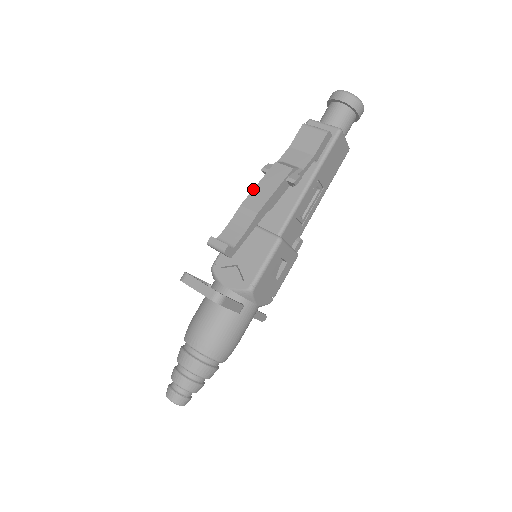
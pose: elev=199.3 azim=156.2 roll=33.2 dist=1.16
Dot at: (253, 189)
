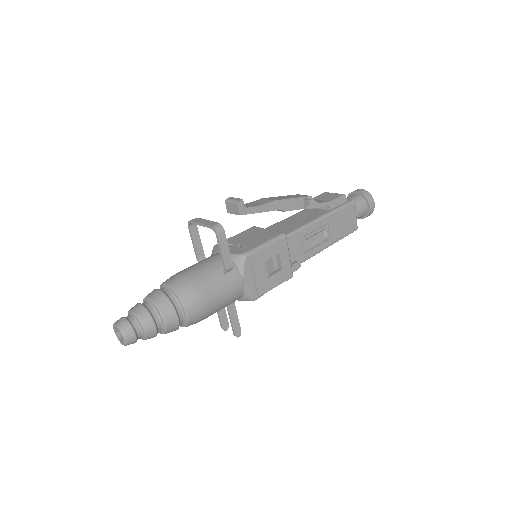
Dot at: (275, 197)
